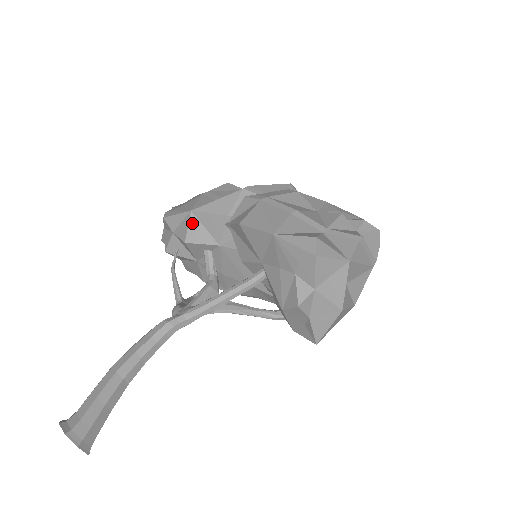
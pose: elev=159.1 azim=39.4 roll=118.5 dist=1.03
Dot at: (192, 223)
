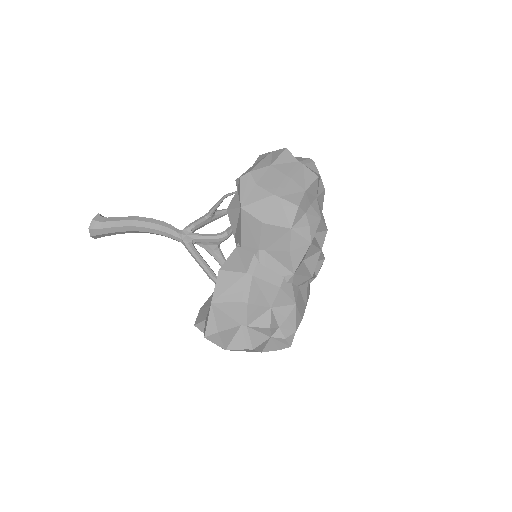
Dot at: (236, 211)
